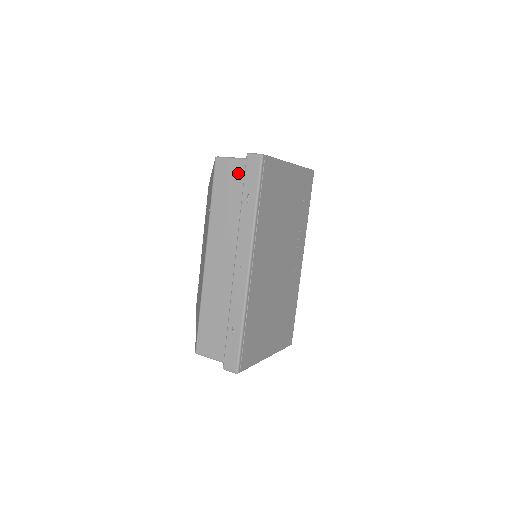
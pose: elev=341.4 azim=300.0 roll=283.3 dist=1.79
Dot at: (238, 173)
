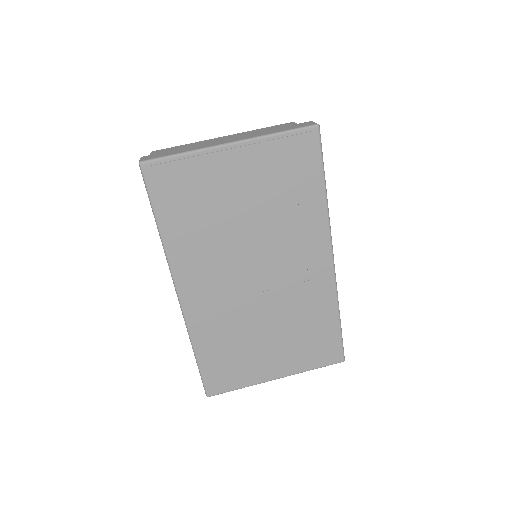
Dot at: occluded
